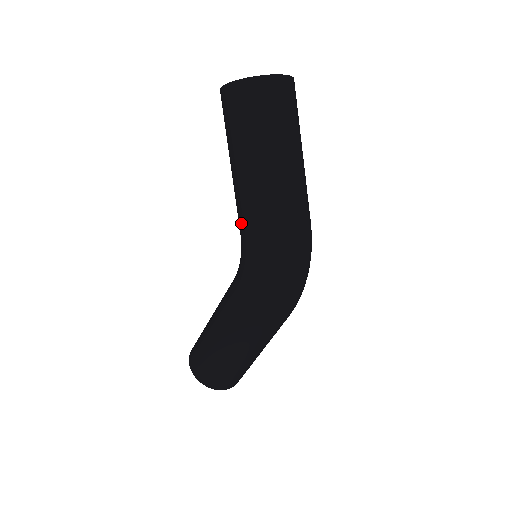
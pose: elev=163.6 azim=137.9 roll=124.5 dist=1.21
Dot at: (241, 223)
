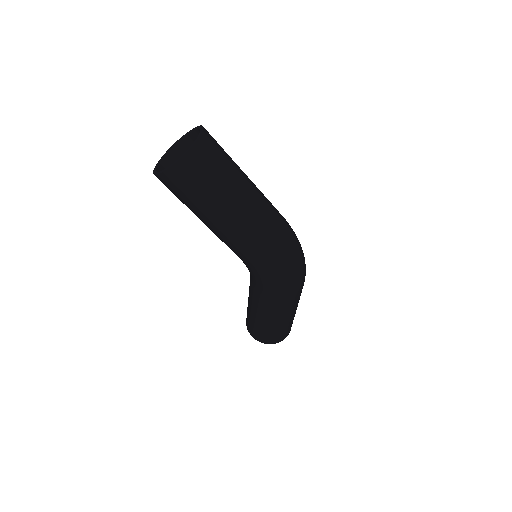
Dot at: (235, 253)
